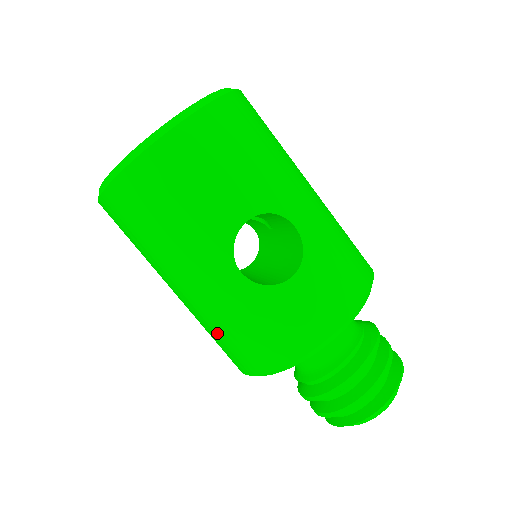
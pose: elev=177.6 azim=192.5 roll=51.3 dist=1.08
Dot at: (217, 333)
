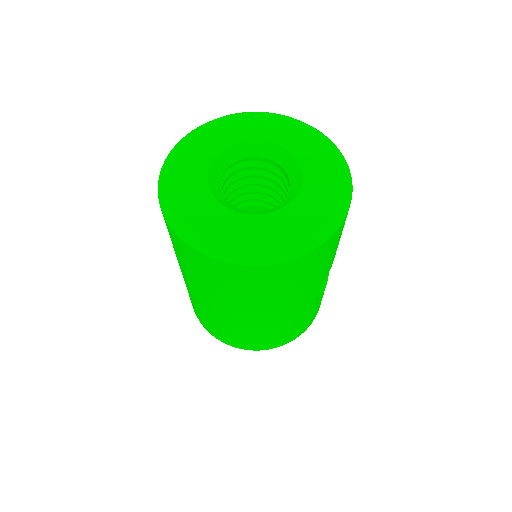
Dot at: (260, 335)
